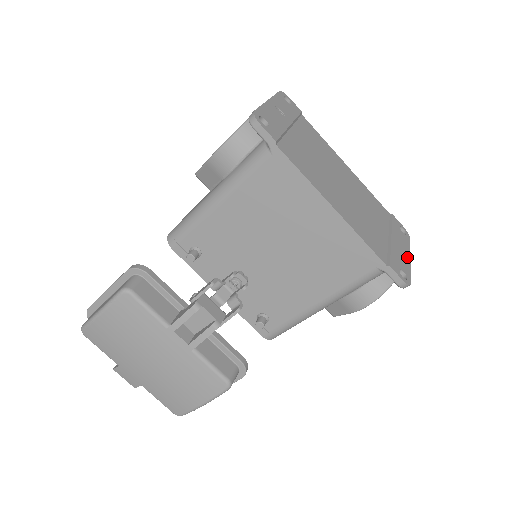
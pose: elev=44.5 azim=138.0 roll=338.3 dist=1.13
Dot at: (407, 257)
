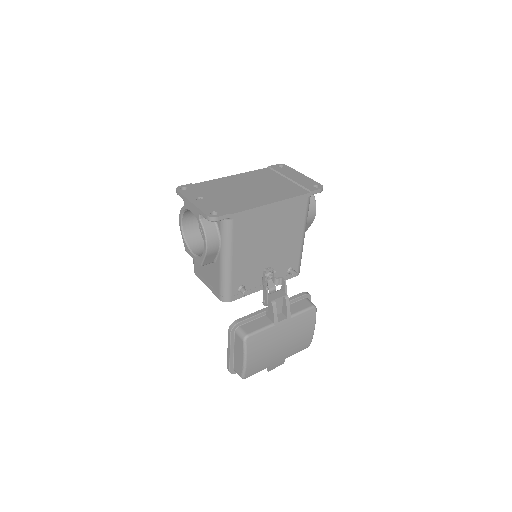
Dot at: (302, 176)
